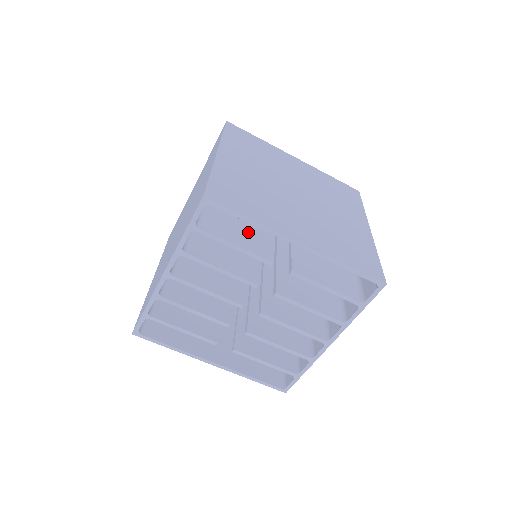
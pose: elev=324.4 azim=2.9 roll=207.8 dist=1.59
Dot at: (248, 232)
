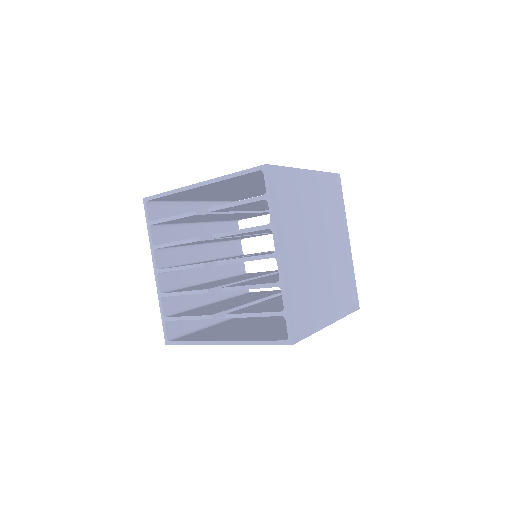
Dot at: occluded
